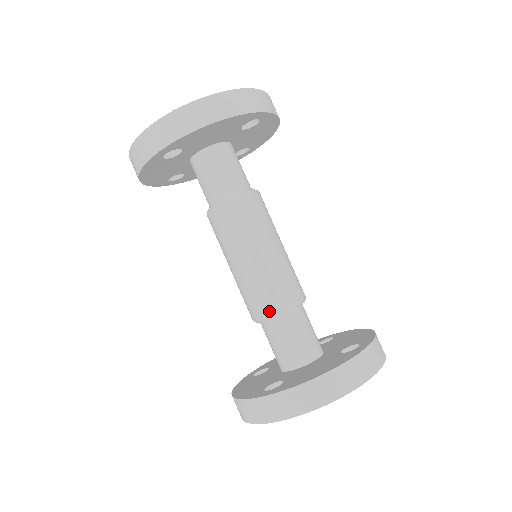
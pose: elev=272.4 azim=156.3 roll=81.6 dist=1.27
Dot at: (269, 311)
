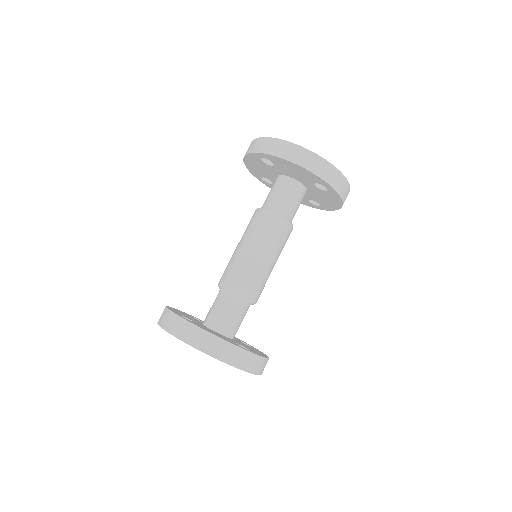
Dot at: (228, 285)
